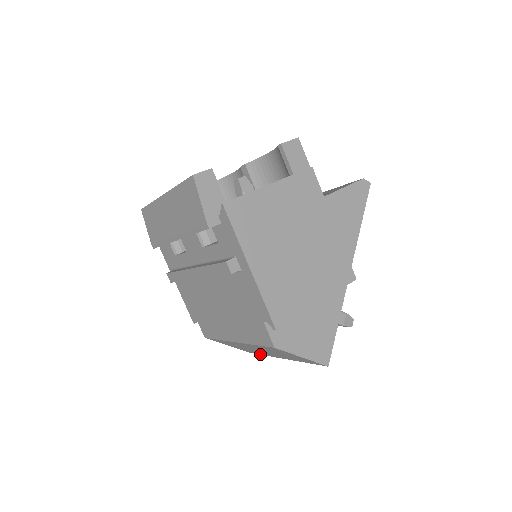
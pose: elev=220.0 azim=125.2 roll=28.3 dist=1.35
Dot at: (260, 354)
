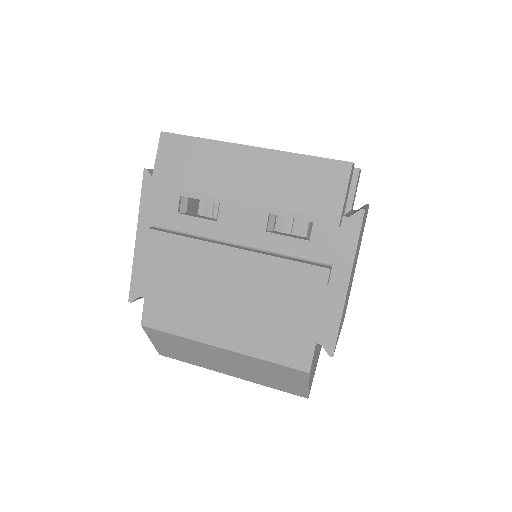
Dot at: (185, 361)
